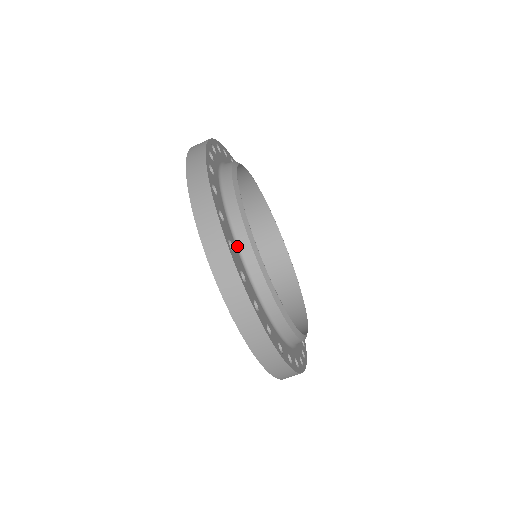
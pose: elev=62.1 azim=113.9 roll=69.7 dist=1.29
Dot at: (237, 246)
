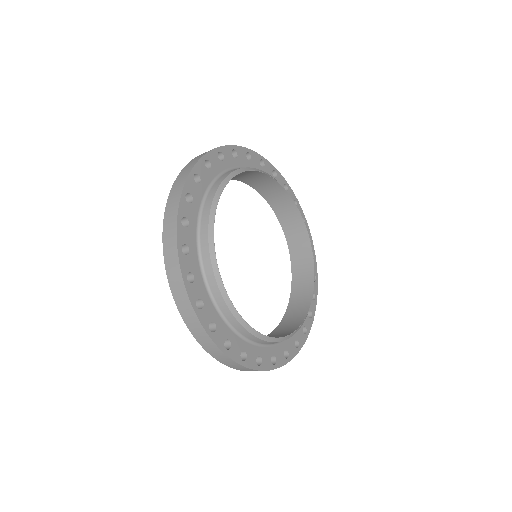
Dot at: (199, 250)
